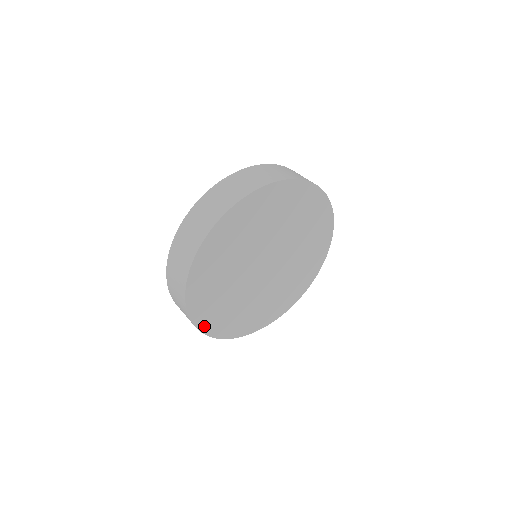
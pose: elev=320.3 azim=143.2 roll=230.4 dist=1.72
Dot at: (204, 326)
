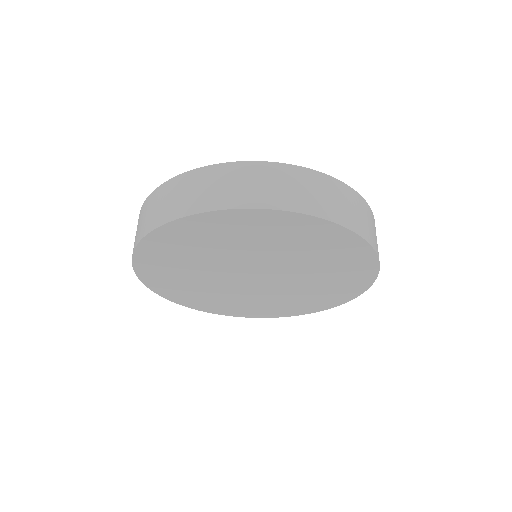
Dot at: (161, 291)
